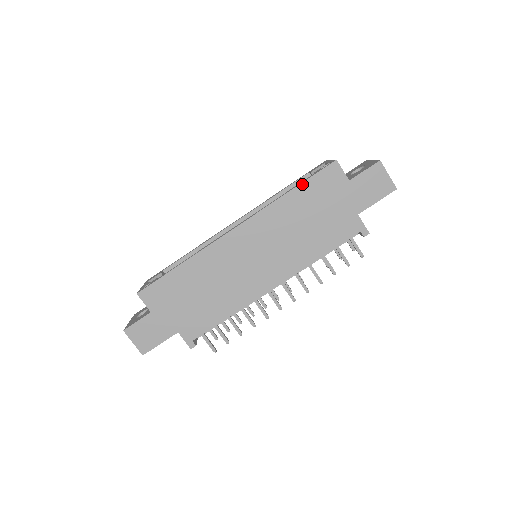
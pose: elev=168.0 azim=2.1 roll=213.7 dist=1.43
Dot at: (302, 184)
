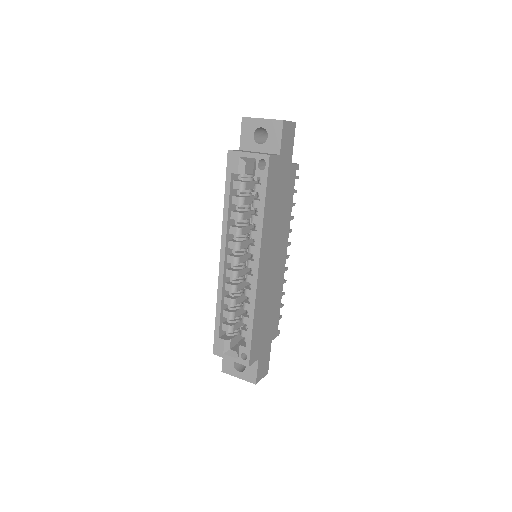
Dot at: (266, 195)
